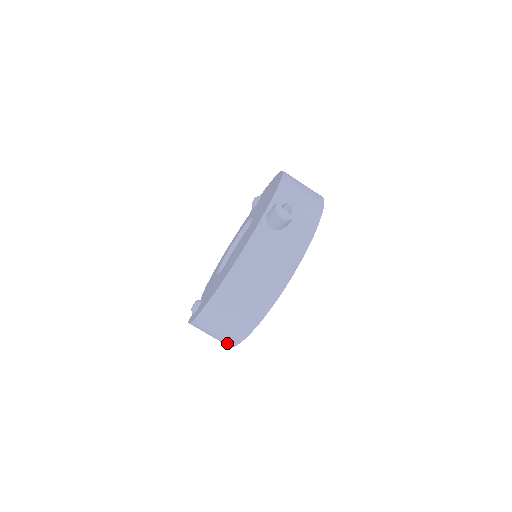
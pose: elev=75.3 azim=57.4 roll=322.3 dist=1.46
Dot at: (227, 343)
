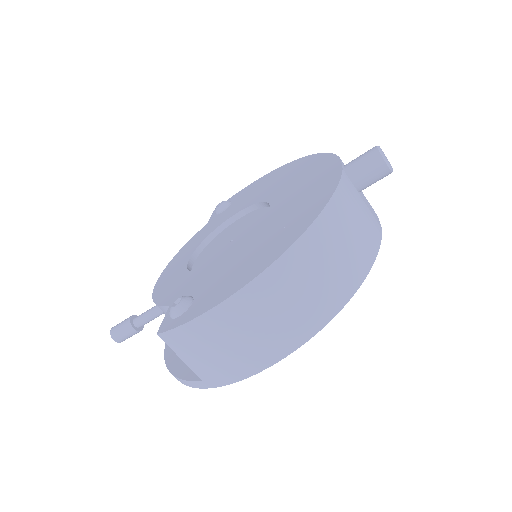
Dot at: (242, 368)
